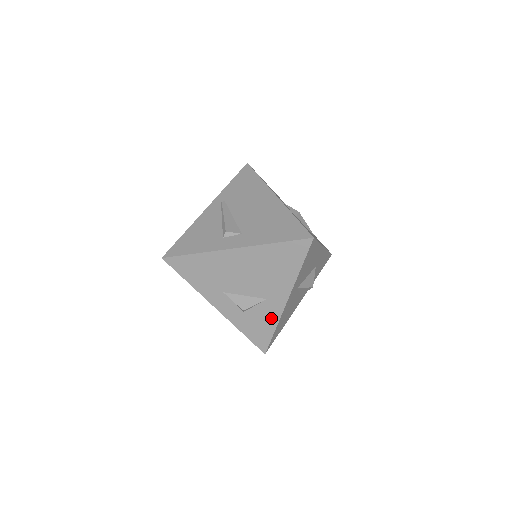
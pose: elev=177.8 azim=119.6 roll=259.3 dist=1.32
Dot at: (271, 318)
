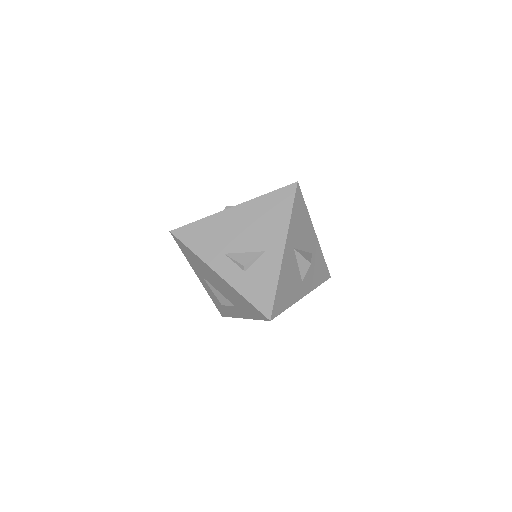
Dot at: (271, 272)
